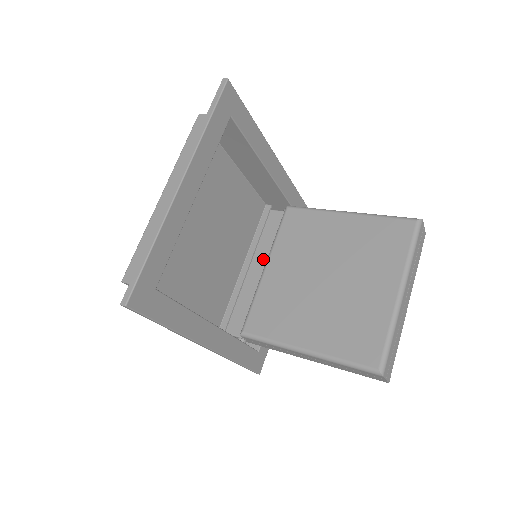
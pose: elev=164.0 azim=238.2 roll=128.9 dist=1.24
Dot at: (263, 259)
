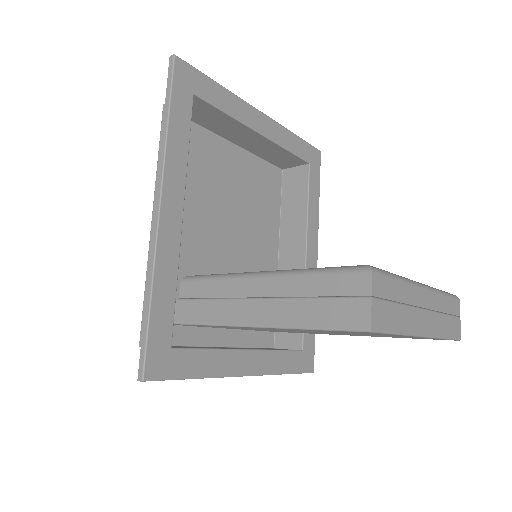
Dot at: occluded
